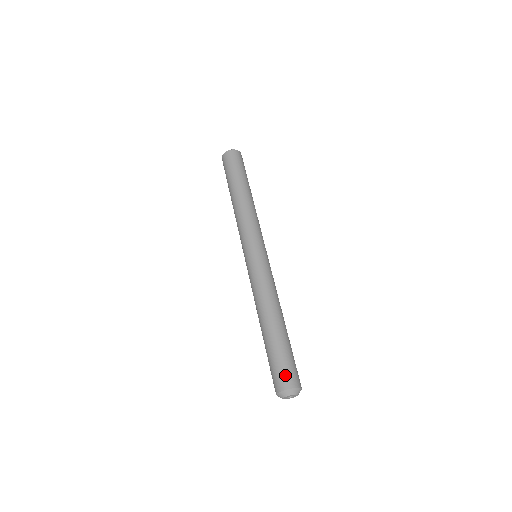
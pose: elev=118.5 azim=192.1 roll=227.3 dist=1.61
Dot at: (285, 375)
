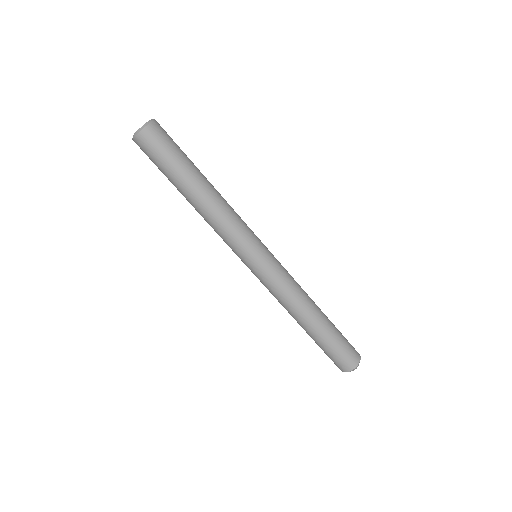
Dot at: (348, 359)
